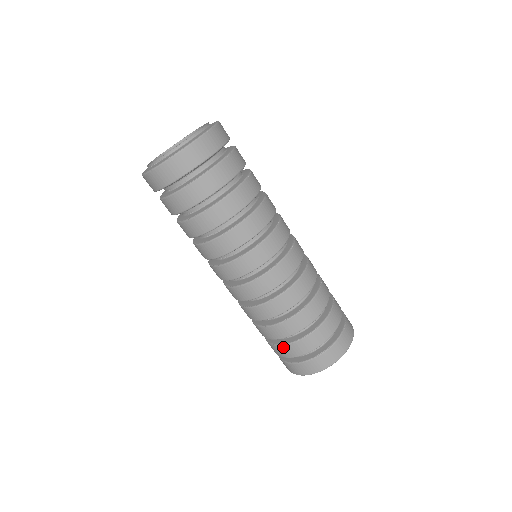
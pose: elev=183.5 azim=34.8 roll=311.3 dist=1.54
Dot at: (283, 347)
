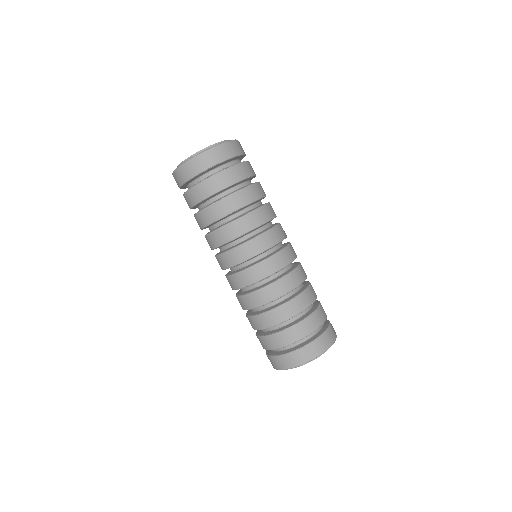
Dot at: (270, 337)
